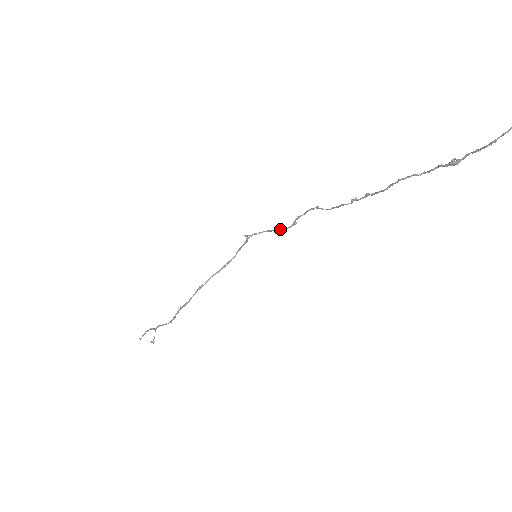
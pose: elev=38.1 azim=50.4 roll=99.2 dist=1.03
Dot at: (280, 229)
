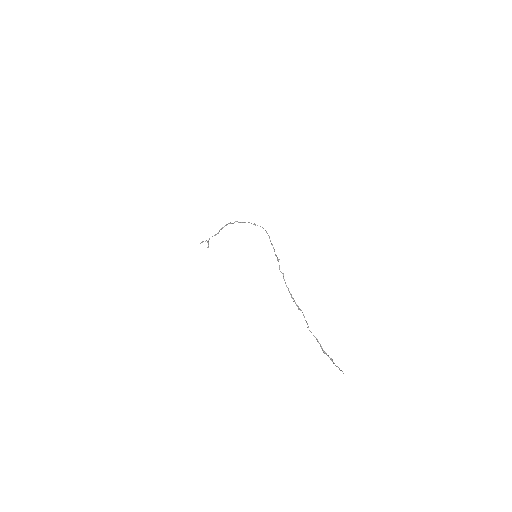
Dot at: (271, 243)
